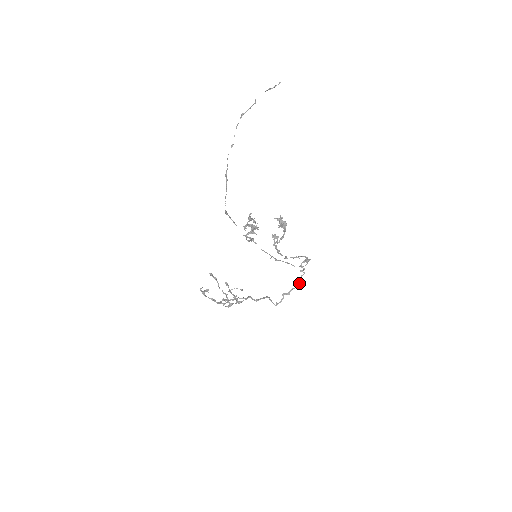
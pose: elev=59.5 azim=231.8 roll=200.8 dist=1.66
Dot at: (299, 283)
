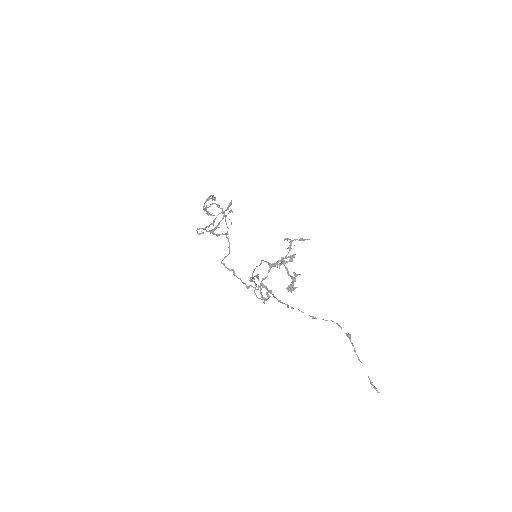
Dot at: (246, 285)
